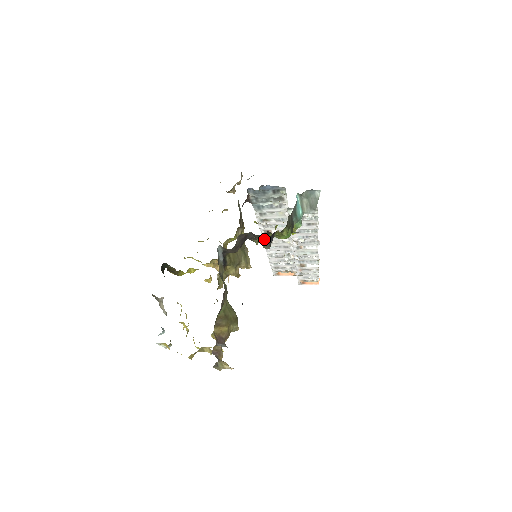
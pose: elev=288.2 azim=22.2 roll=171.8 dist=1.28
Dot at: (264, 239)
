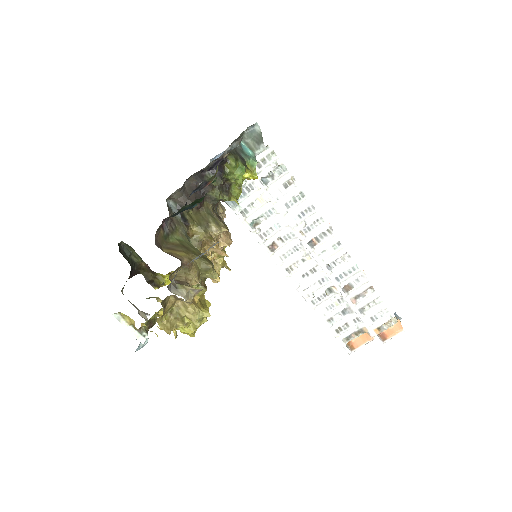
Dot at: occluded
